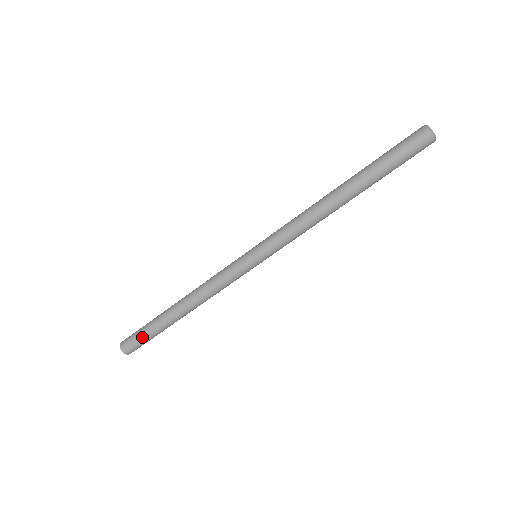
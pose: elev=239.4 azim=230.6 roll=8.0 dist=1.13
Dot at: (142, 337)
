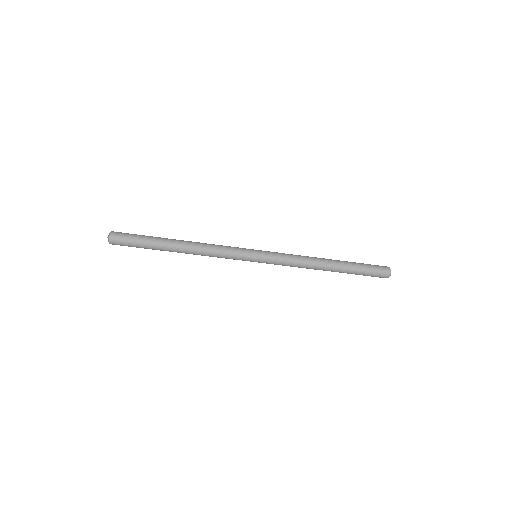
Dot at: (136, 239)
